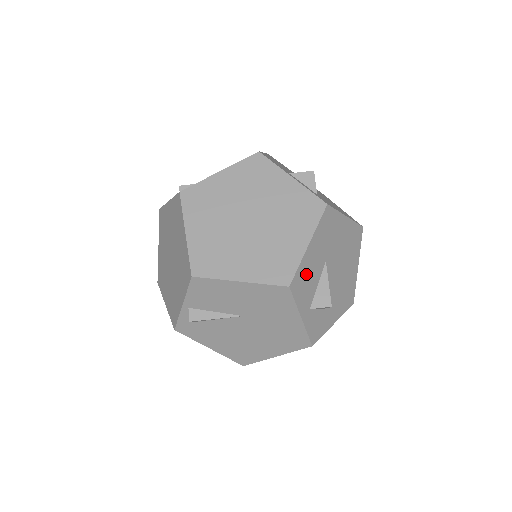
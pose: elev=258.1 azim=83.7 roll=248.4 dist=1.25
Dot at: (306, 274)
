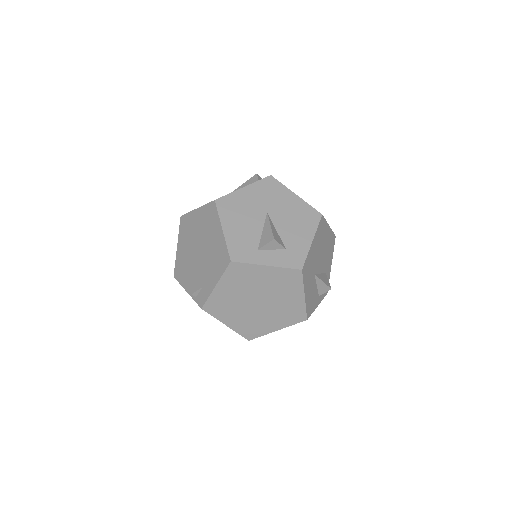
Dot at: (310, 300)
